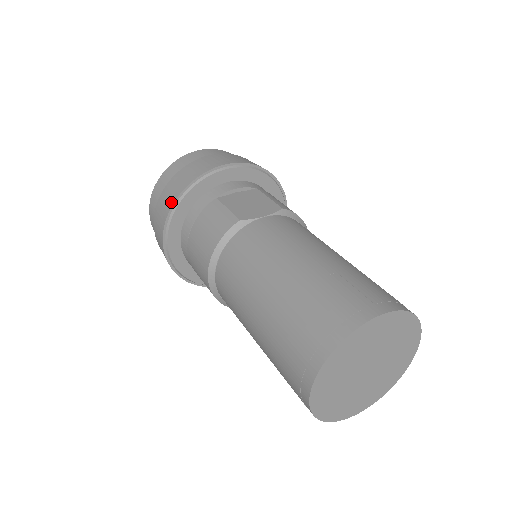
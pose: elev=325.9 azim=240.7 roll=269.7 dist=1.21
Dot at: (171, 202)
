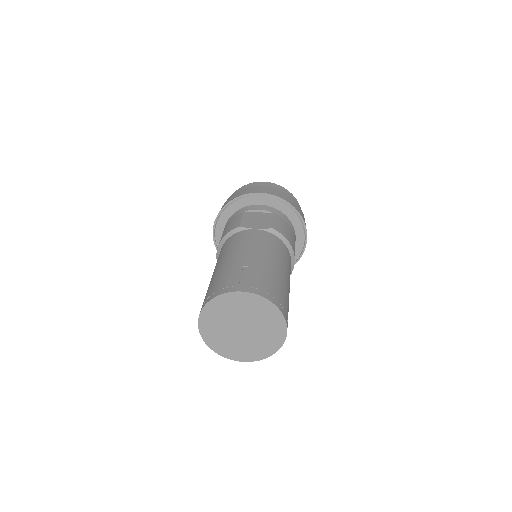
Dot at: (222, 207)
